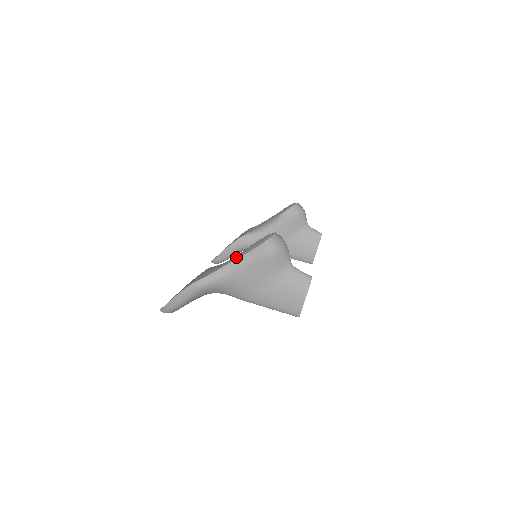
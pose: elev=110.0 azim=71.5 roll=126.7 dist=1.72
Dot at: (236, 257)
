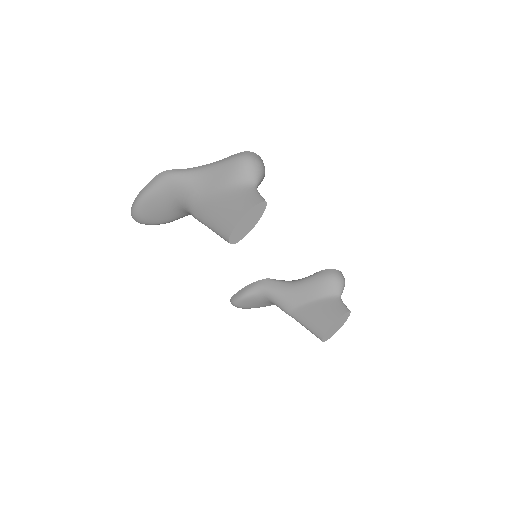
Dot at: occluded
